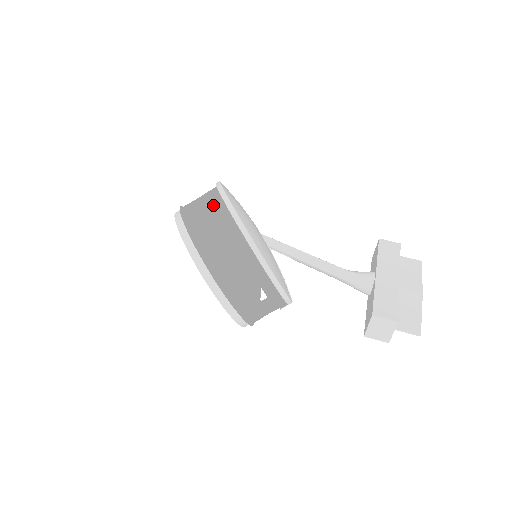
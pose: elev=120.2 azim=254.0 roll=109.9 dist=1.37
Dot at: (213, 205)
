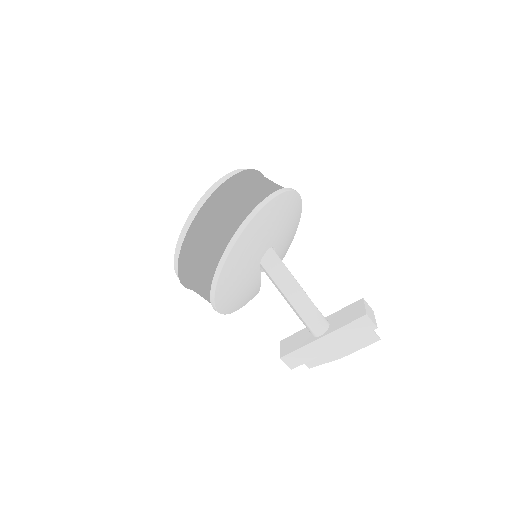
Dot at: (206, 269)
